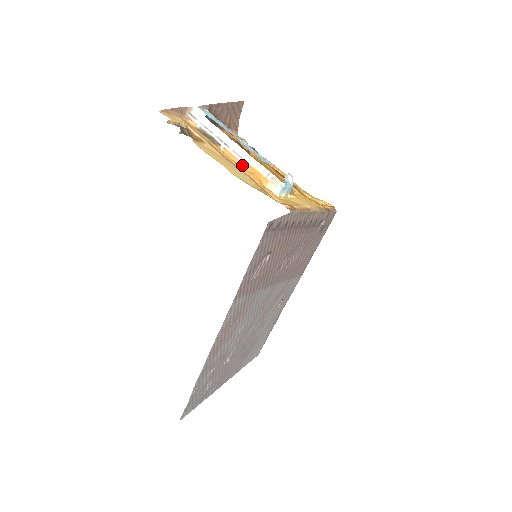
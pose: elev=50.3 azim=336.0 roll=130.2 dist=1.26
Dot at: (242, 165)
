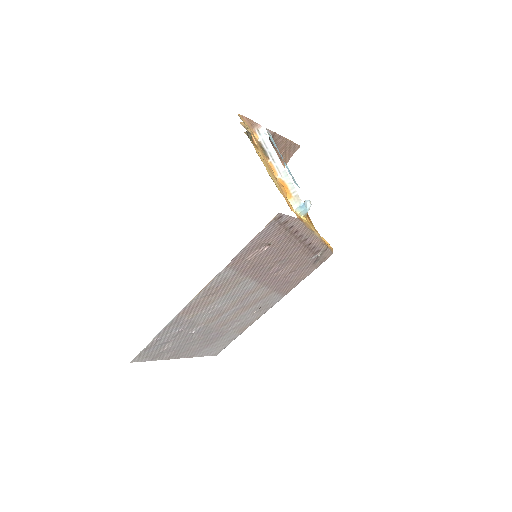
Dot at: (278, 178)
